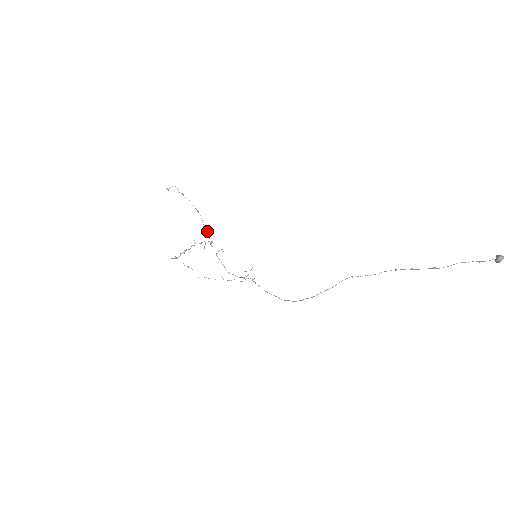
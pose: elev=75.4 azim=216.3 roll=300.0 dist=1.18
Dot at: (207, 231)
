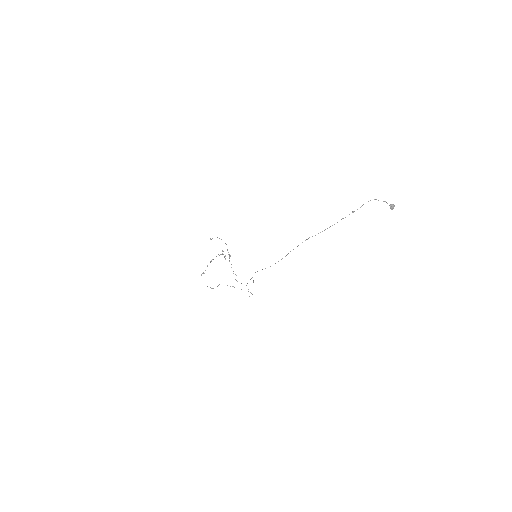
Dot at: occluded
